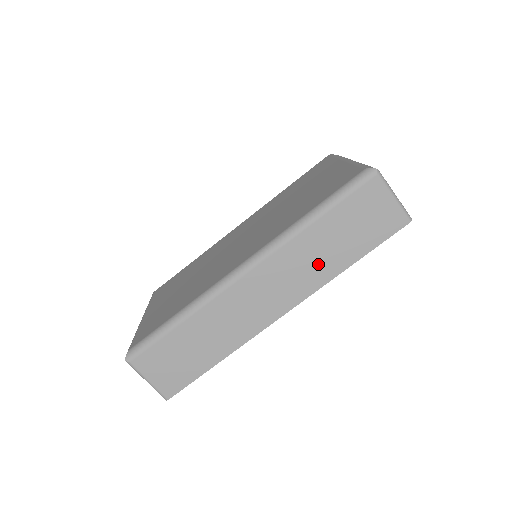
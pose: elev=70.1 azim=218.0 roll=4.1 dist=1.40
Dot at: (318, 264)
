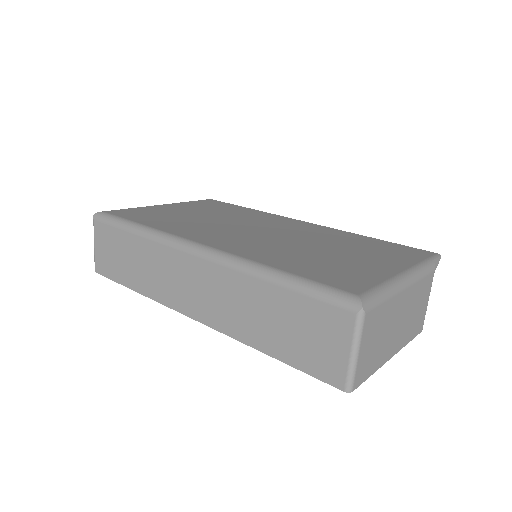
Dot at: (243, 317)
